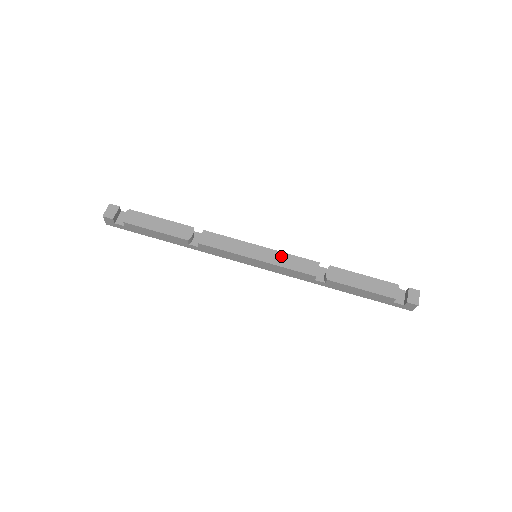
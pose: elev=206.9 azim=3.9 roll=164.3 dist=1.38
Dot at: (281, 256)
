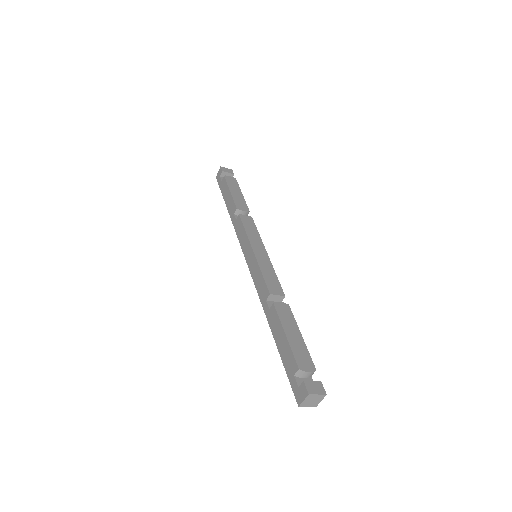
Dot at: (269, 266)
